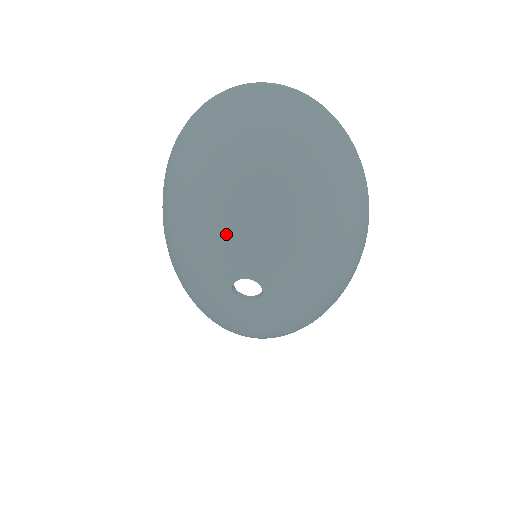
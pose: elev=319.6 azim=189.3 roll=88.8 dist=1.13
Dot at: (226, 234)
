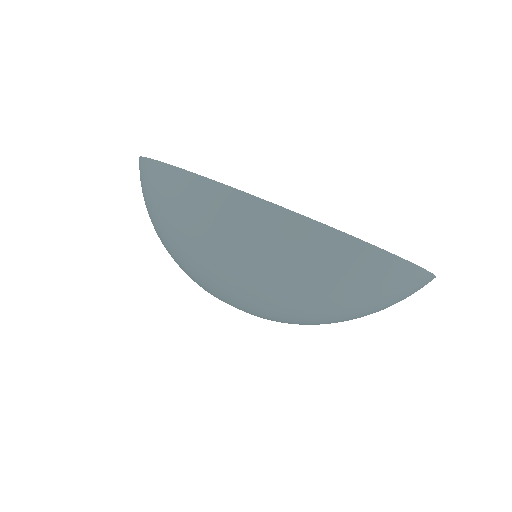
Dot at: (279, 320)
